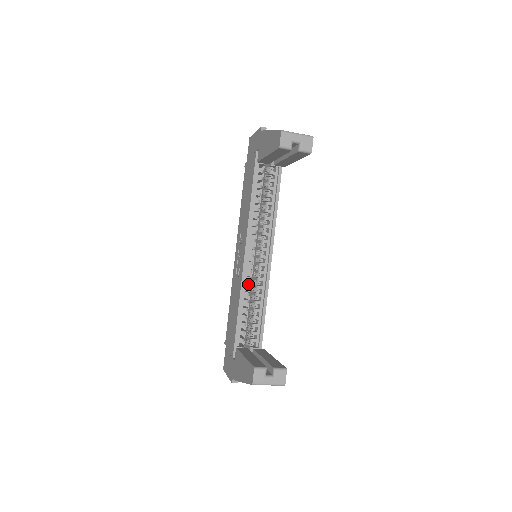
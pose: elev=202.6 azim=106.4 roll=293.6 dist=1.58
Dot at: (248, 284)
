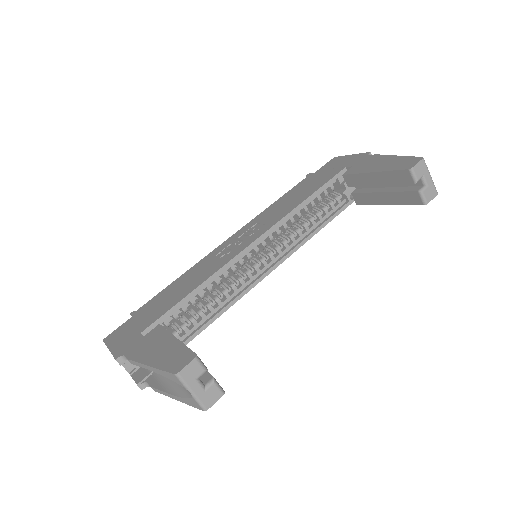
Dot at: (226, 274)
